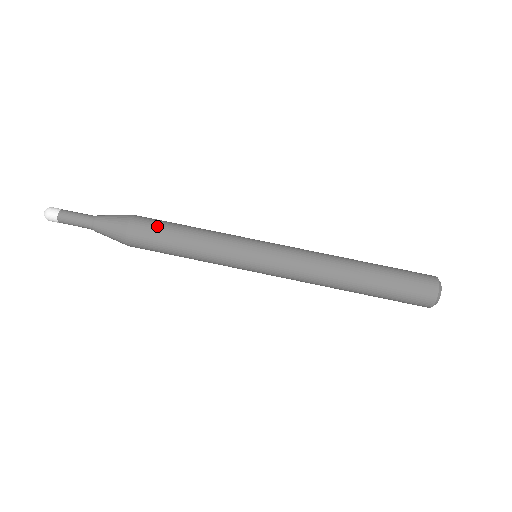
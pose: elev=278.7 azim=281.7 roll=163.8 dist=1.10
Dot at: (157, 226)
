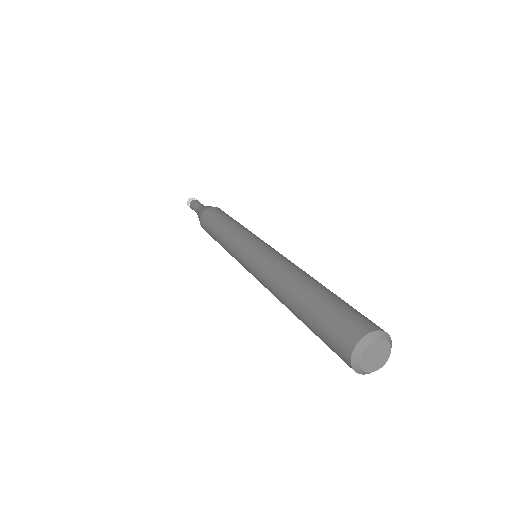
Dot at: occluded
